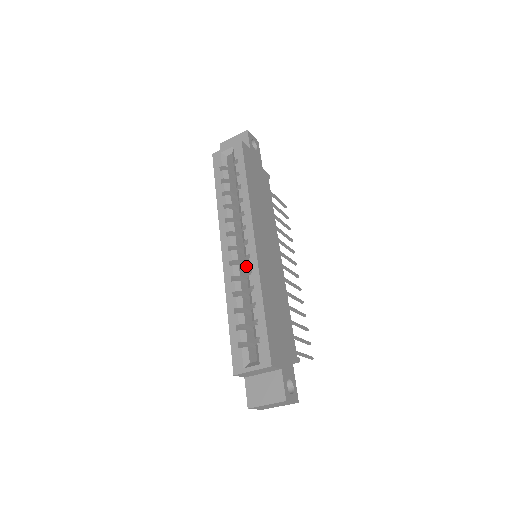
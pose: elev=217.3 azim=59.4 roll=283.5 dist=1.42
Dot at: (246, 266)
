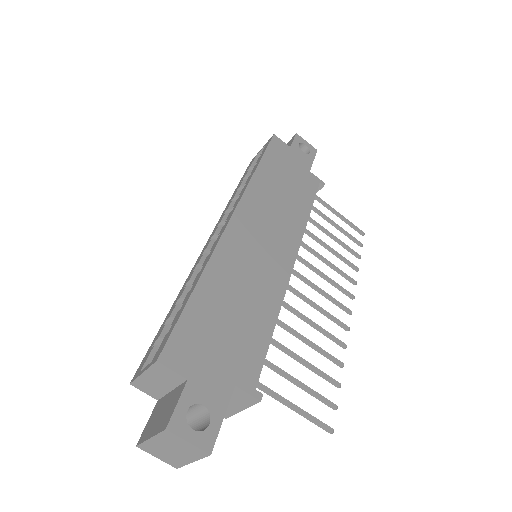
Dot at: occluded
